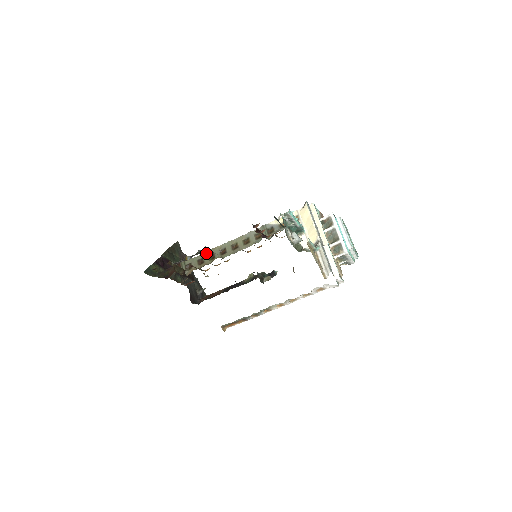
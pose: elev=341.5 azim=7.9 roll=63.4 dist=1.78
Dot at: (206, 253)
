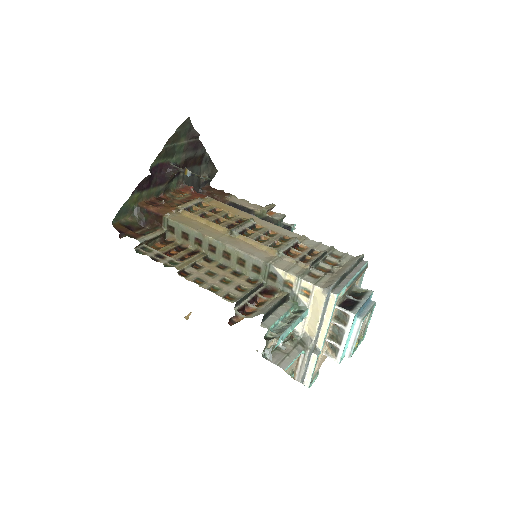
Dot at: (193, 233)
